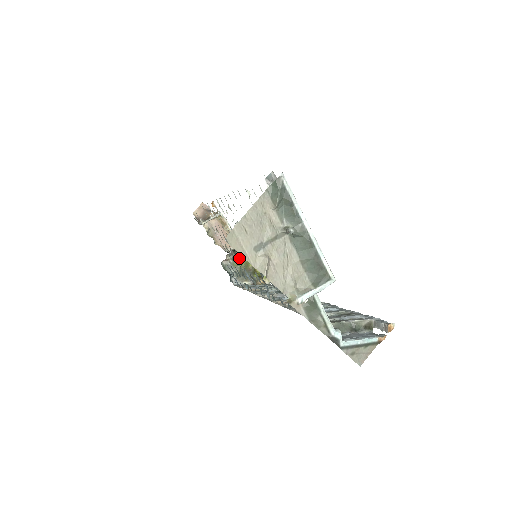
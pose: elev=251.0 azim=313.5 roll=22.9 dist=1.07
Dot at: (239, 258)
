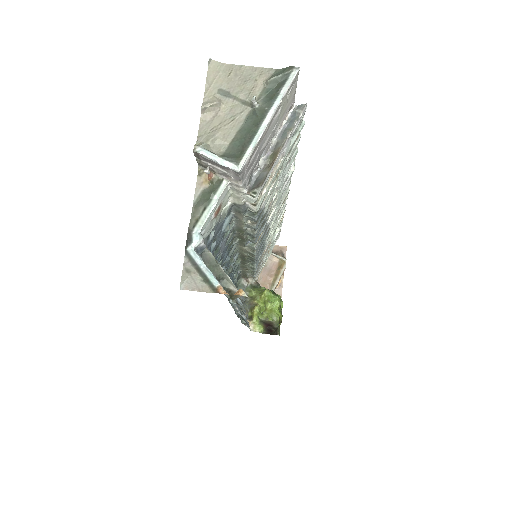
Dot at: (256, 289)
